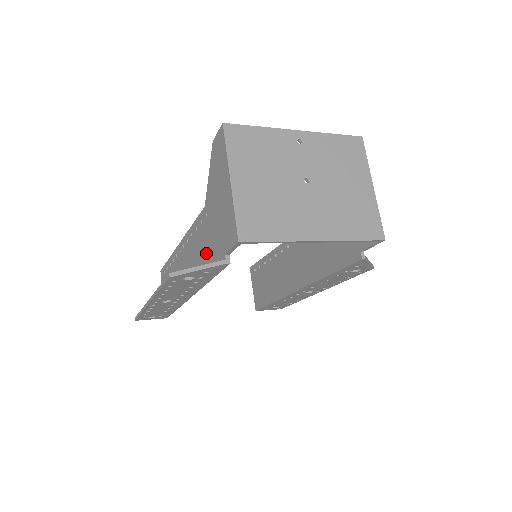
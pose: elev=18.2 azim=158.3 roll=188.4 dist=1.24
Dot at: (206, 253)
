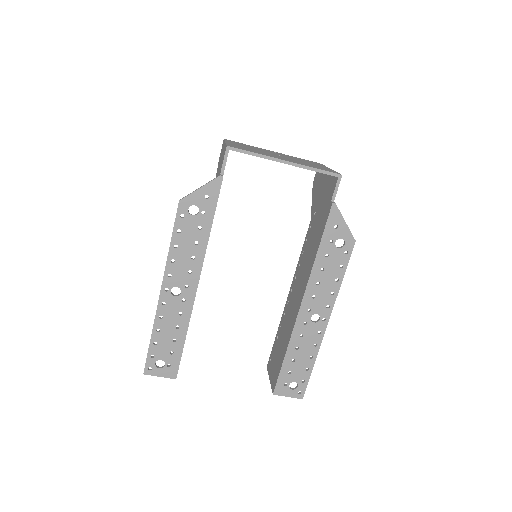
Dot at: occluded
